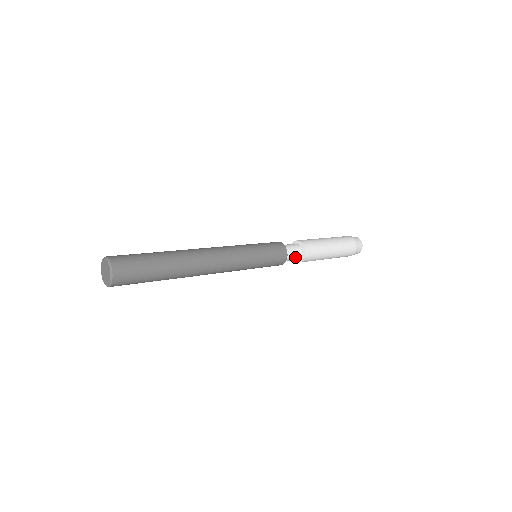
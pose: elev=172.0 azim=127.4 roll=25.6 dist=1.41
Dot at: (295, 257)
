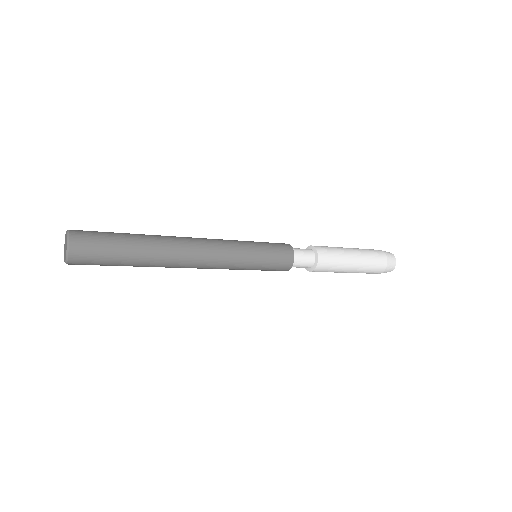
Dot at: (304, 266)
